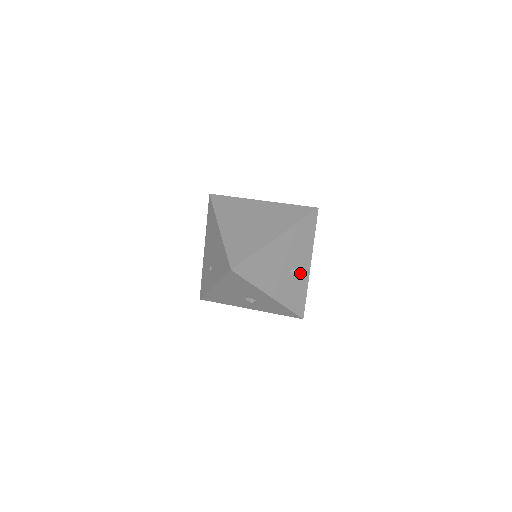
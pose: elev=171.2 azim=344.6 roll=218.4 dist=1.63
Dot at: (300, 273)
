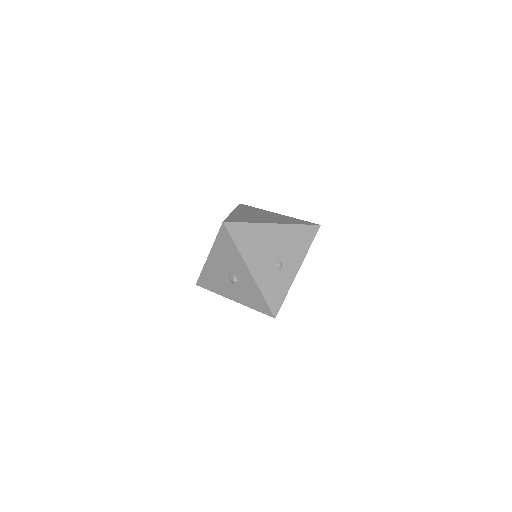
Dot at: (286, 271)
